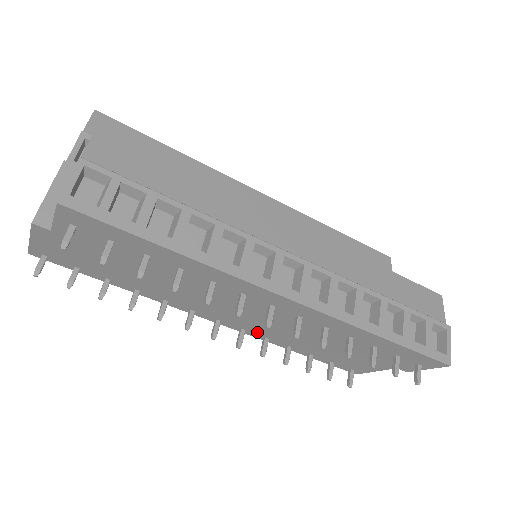
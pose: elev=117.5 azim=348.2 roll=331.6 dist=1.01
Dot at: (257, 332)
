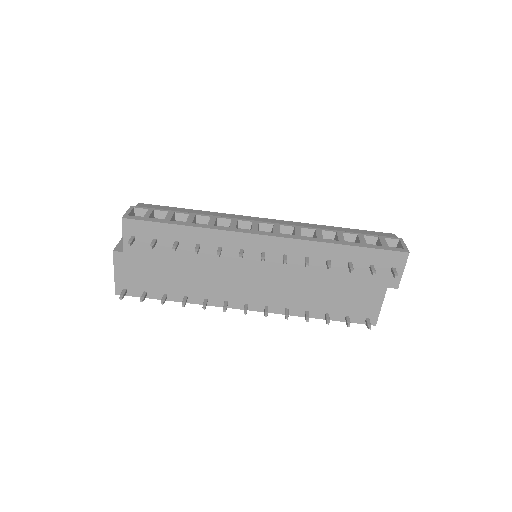
Dot at: (276, 304)
